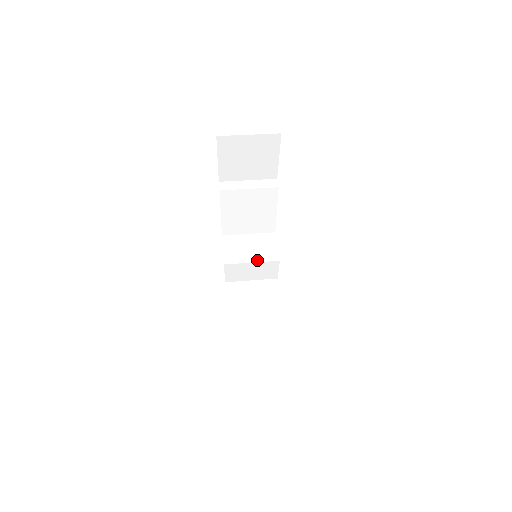
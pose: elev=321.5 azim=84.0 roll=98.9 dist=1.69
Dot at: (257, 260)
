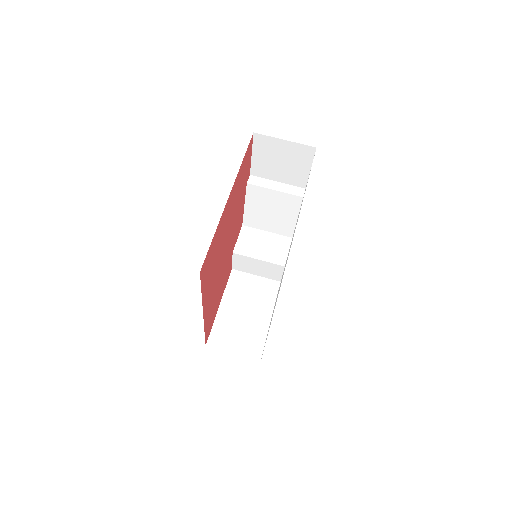
Dot at: (265, 259)
